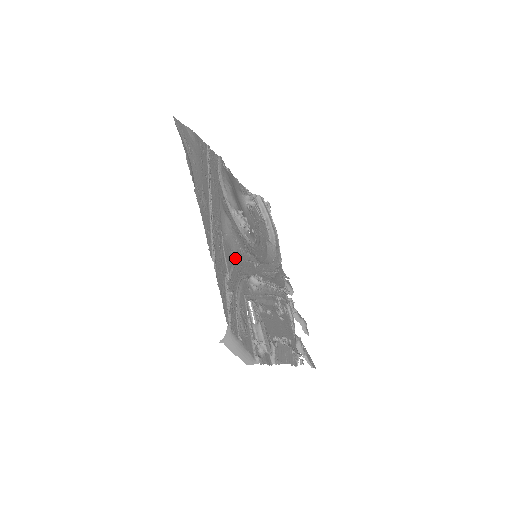
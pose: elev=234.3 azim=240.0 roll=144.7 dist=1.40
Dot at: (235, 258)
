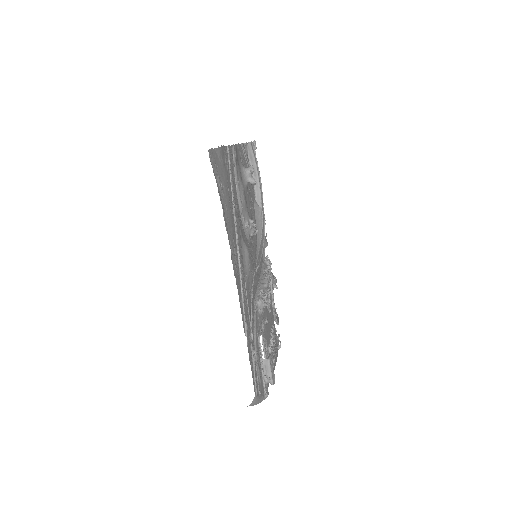
Dot at: (251, 295)
